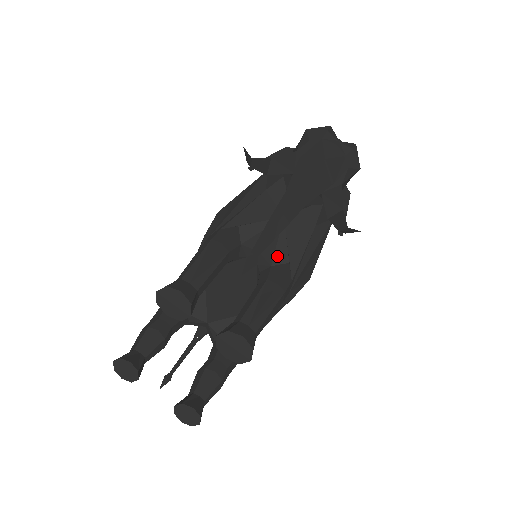
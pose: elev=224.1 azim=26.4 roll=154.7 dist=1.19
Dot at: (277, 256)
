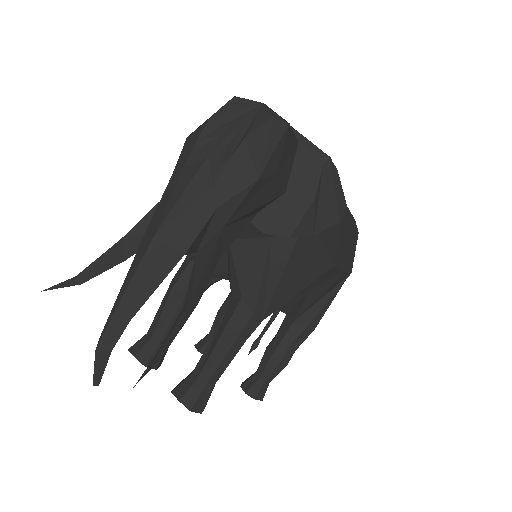
Dot at: (233, 288)
